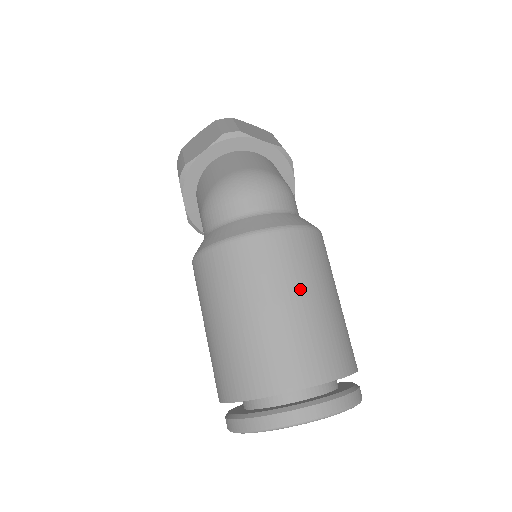
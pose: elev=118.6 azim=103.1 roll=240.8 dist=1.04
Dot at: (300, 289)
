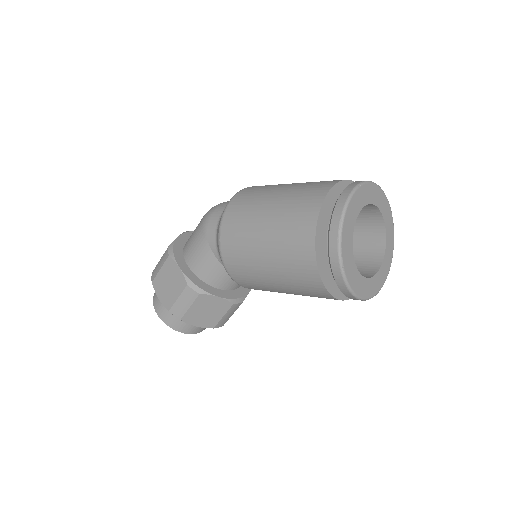
Dot at: occluded
